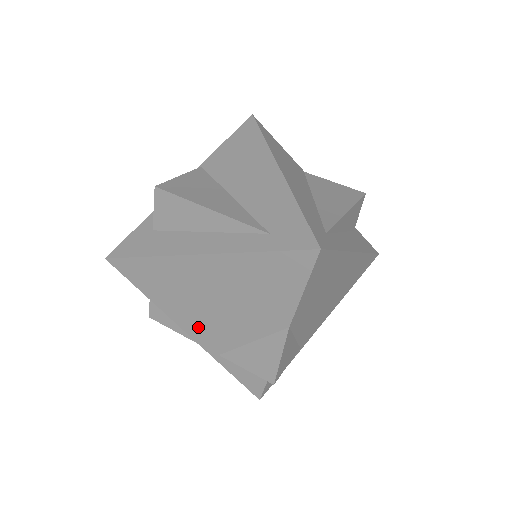
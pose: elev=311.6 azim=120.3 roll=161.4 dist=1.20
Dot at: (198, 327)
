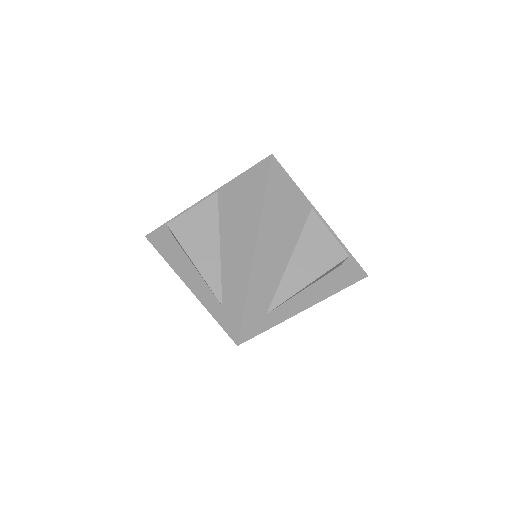
Dot at: occluded
